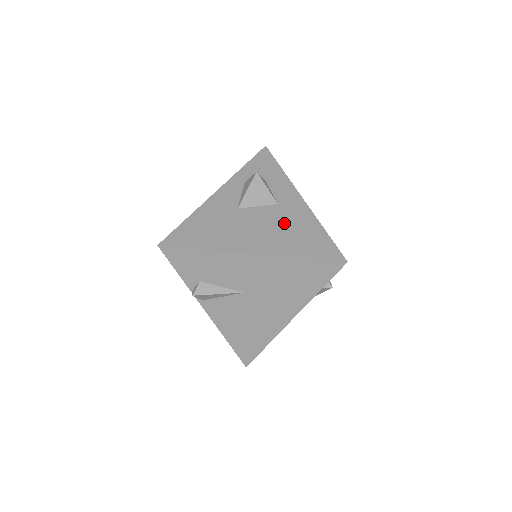
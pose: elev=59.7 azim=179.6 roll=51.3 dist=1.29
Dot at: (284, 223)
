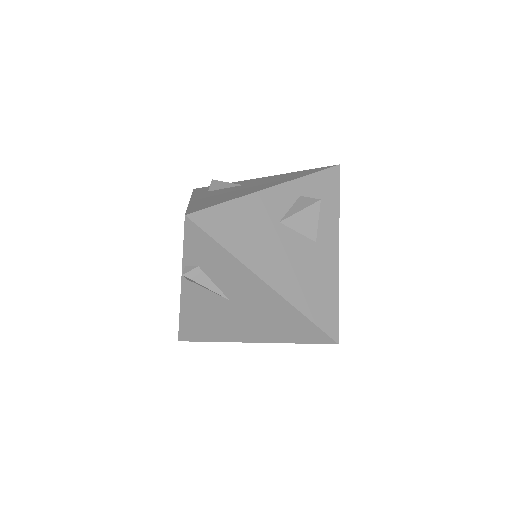
Dot at: (310, 268)
